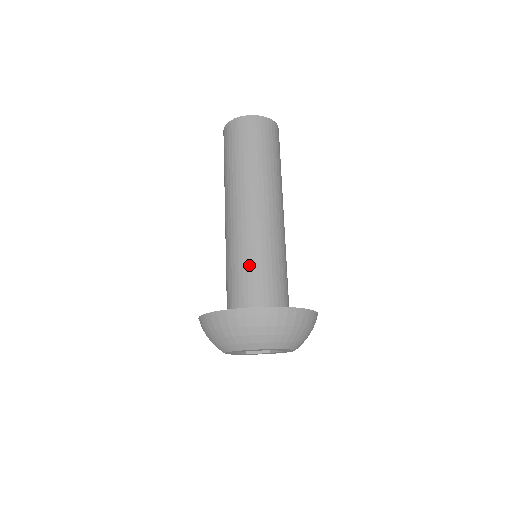
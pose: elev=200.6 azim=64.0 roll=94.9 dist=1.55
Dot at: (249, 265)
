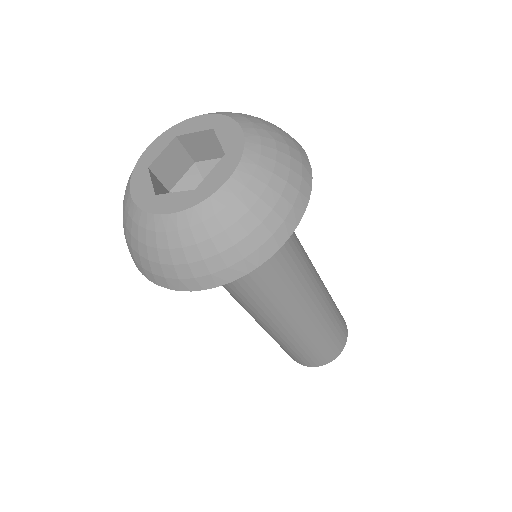
Dot at: occluded
